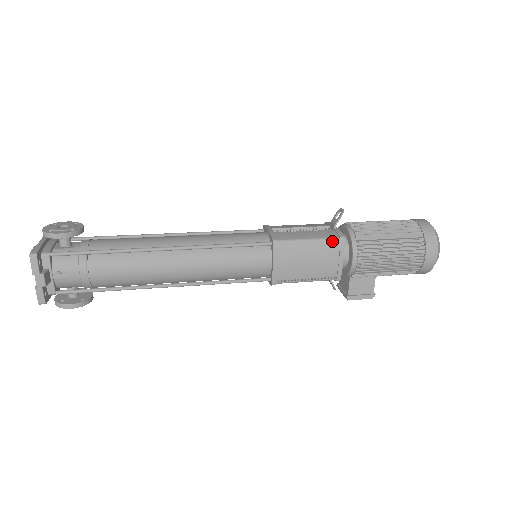
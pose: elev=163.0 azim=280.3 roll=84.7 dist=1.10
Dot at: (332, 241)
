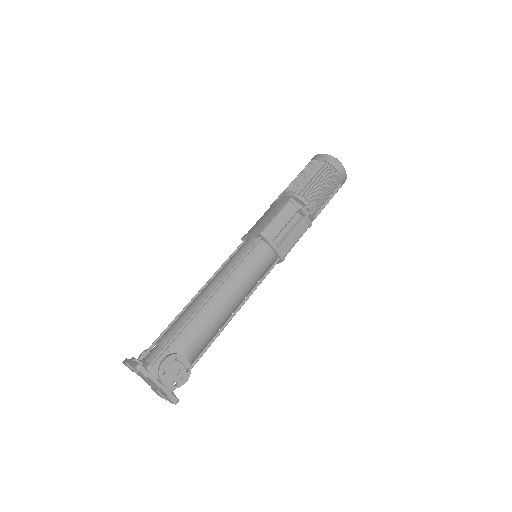
Dot at: occluded
